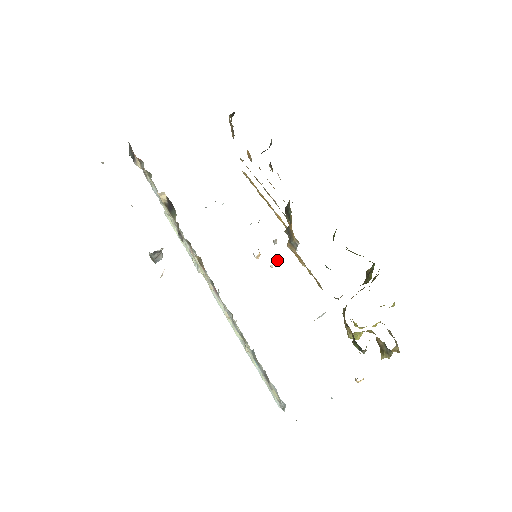
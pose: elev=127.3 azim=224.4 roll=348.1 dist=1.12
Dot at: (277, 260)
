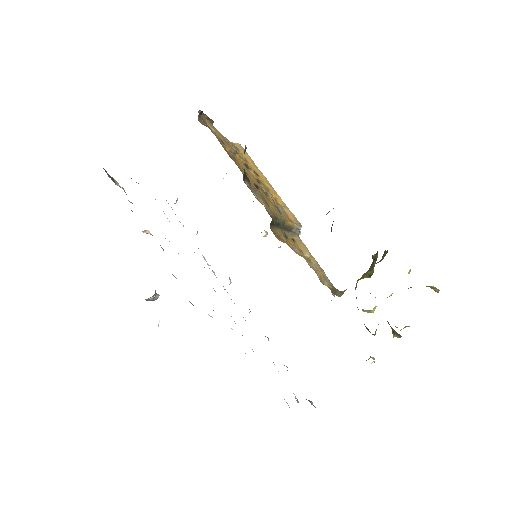
Dot at: occluded
